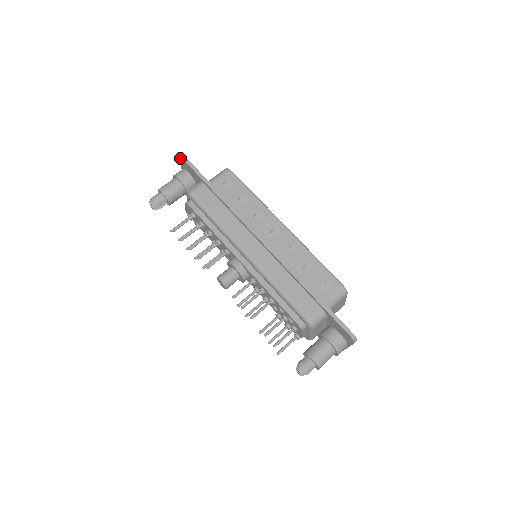
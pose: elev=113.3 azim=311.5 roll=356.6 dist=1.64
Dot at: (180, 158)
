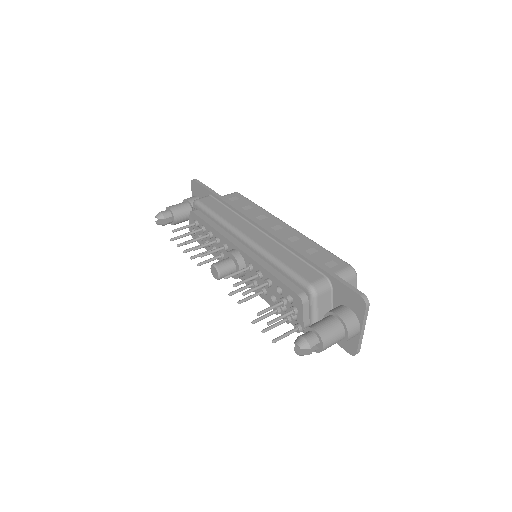
Dot at: (192, 182)
